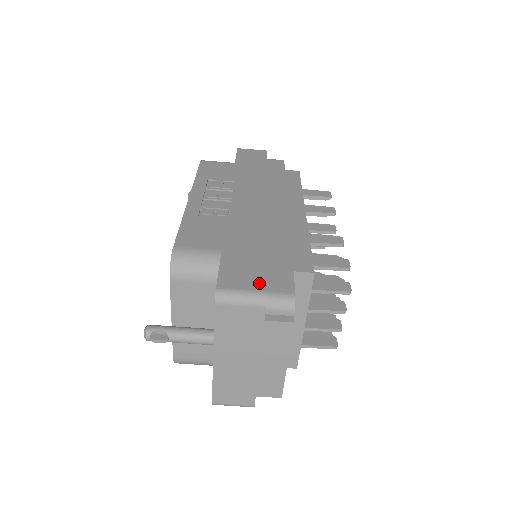
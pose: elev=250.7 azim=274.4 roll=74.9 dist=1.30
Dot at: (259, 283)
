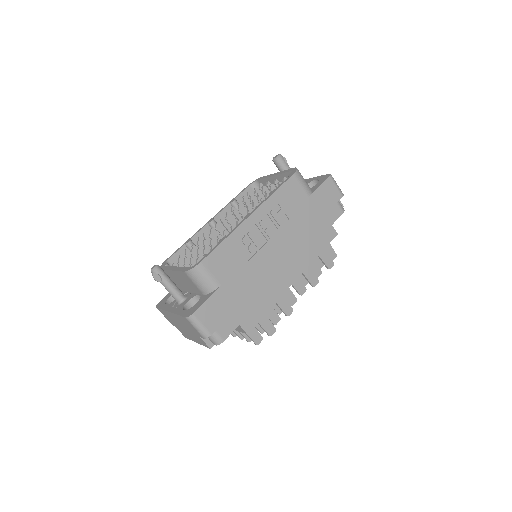
Dot at: (214, 326)
